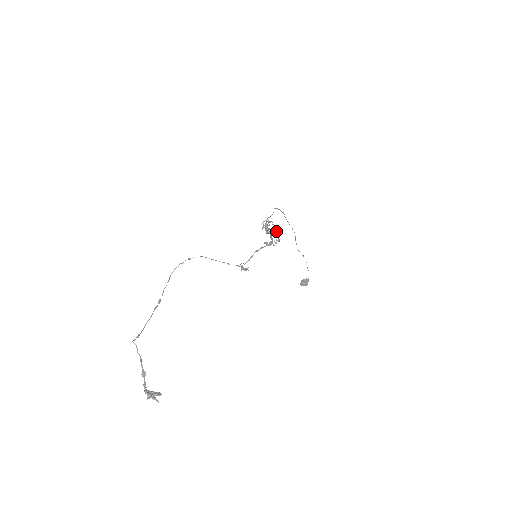
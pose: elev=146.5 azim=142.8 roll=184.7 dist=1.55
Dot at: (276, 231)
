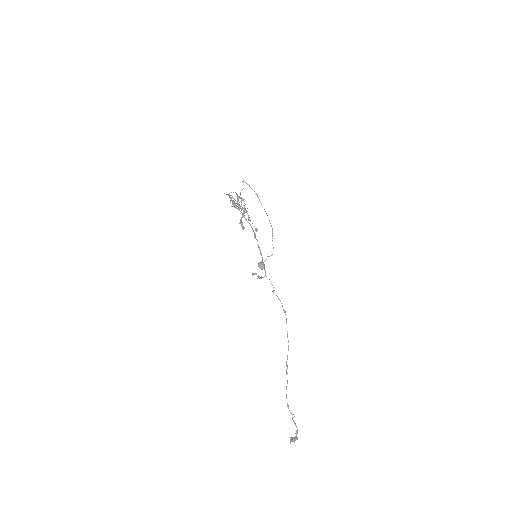
Dot at: (240, 206)
